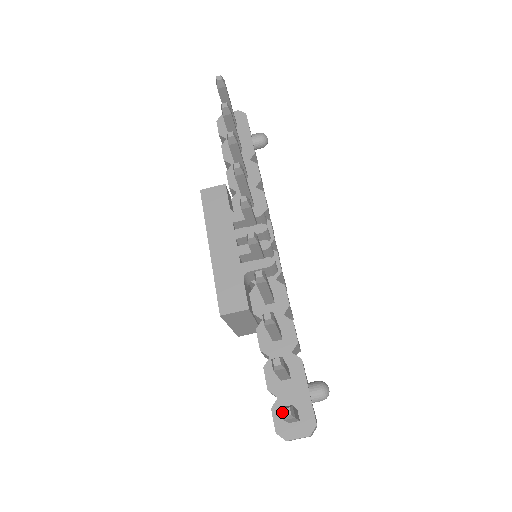
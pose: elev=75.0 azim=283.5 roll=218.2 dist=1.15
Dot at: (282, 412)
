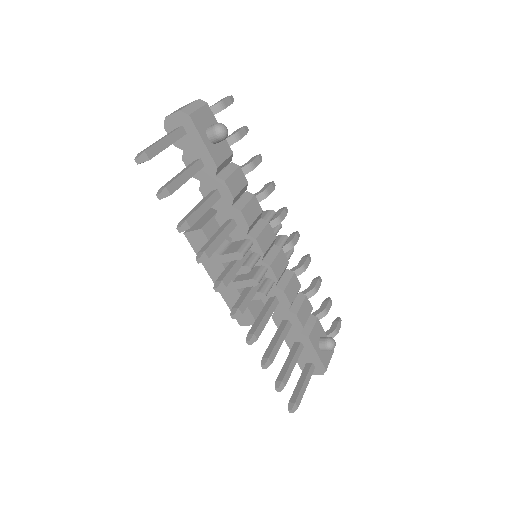
Dot at: (289, 408)
